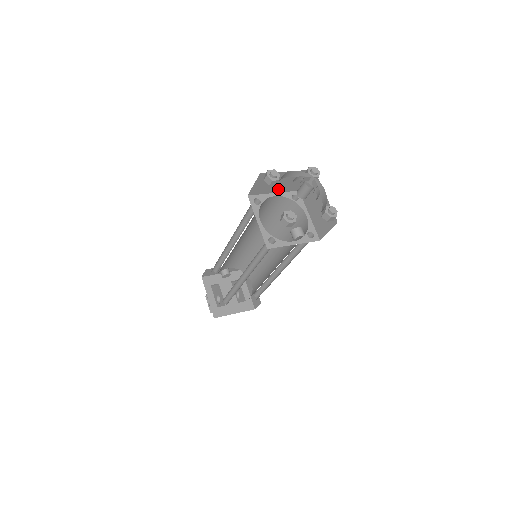
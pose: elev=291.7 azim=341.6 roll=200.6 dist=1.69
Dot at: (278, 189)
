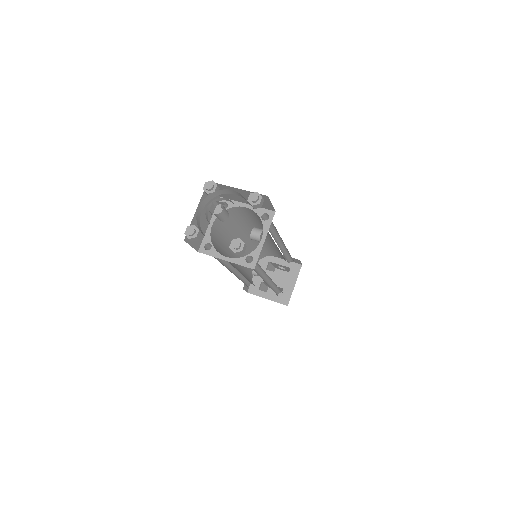
Dot at: occluded
